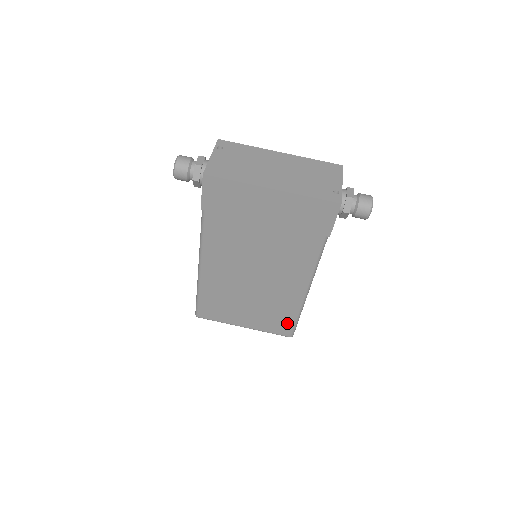
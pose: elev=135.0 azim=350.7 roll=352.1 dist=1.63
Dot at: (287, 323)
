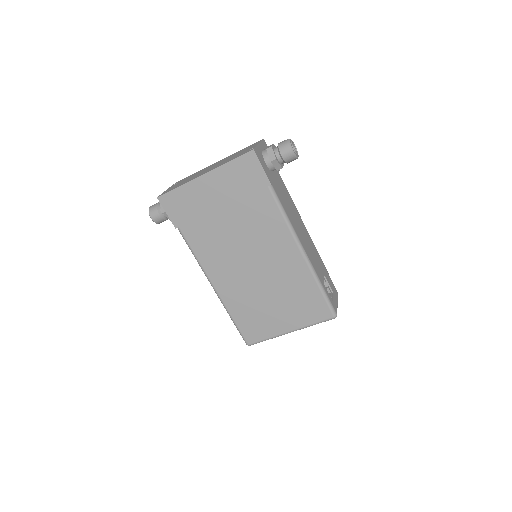
Dot at: (318, 301)
